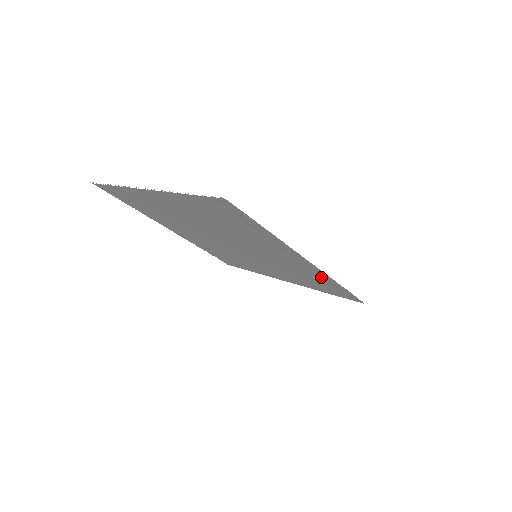
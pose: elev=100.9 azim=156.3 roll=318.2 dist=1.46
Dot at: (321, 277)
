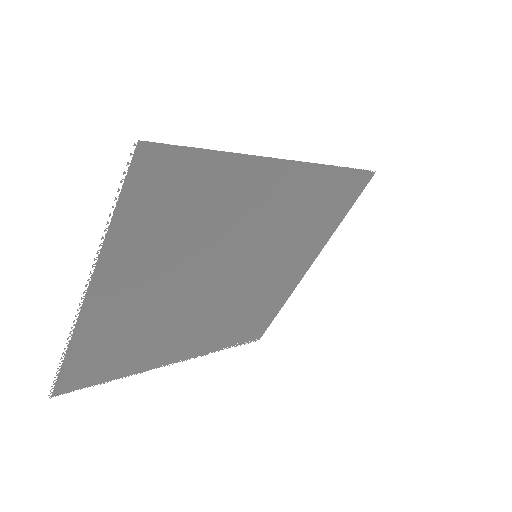
Dot at: (317, 183)
